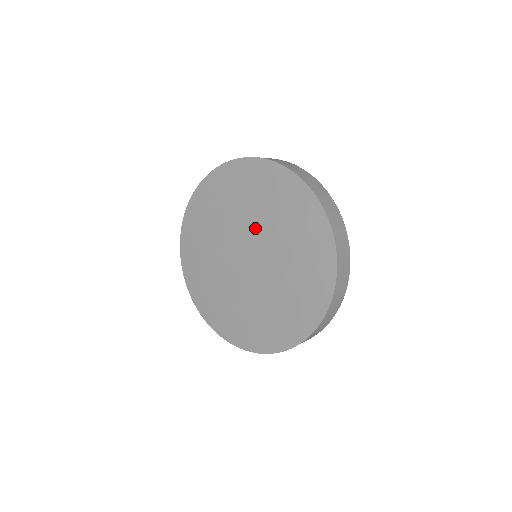
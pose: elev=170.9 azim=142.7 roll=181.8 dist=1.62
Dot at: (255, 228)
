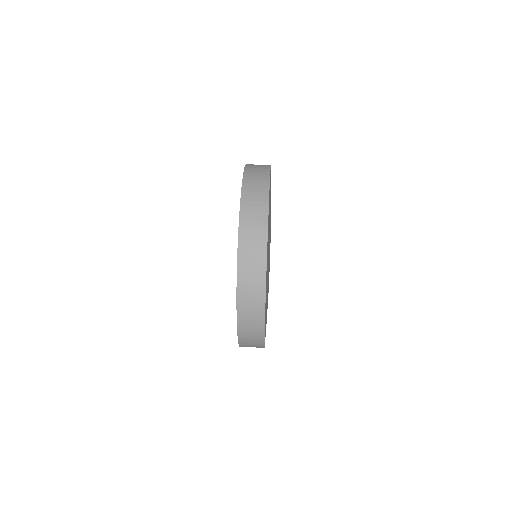
Dot at: occluded
